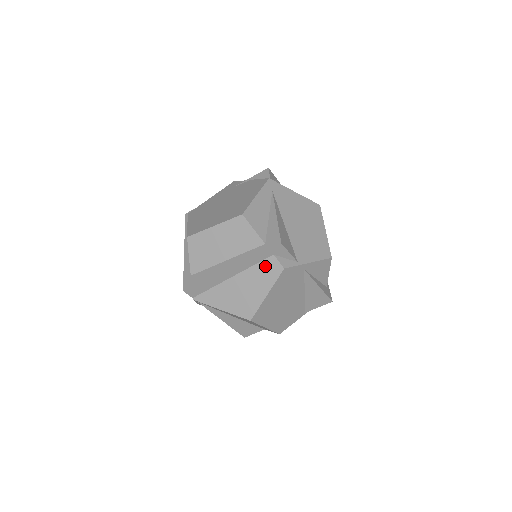
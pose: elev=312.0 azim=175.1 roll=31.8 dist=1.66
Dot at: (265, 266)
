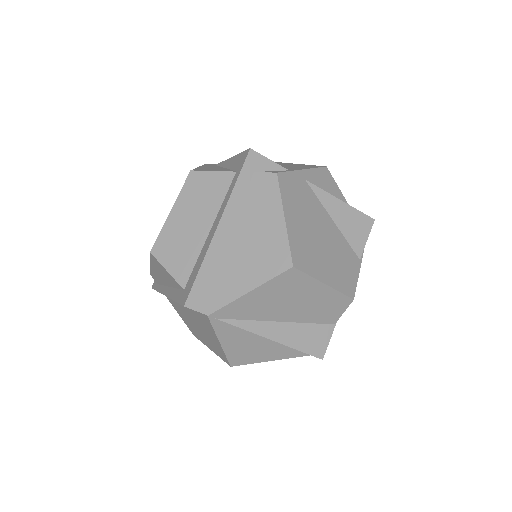
Dot at: (255, 192)
